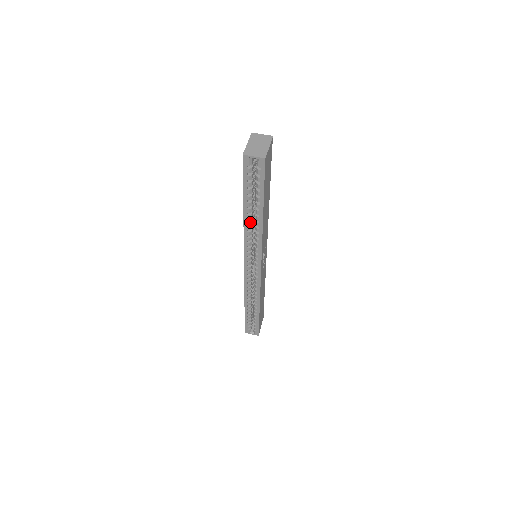
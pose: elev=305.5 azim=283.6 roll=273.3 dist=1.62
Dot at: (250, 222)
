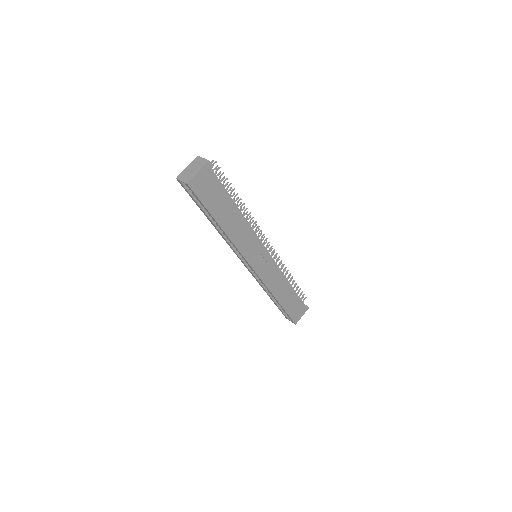
Dot at: (220, 230)
